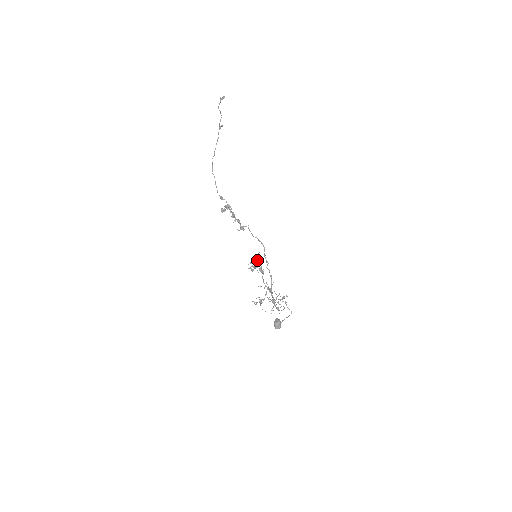
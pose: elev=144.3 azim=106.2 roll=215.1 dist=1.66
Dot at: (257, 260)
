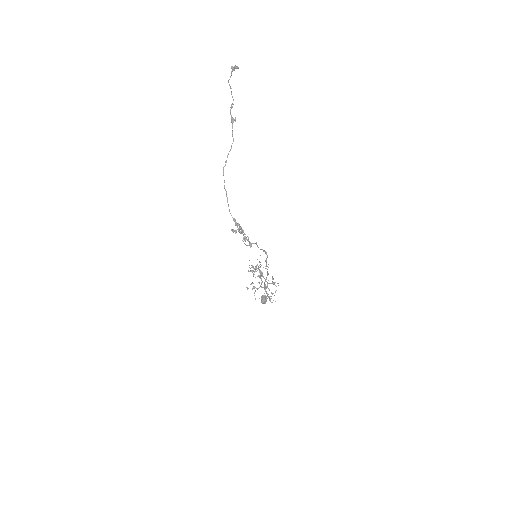
Dot at: occluded
